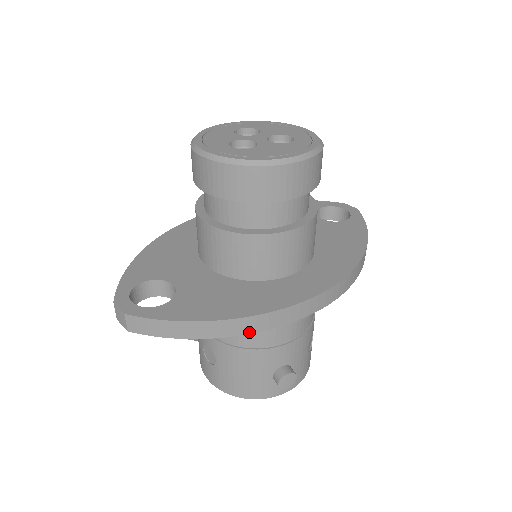
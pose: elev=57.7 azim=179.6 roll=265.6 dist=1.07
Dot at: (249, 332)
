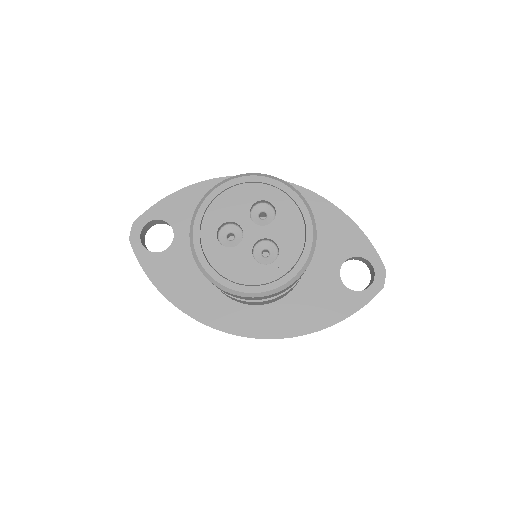
Dot at: occluded
